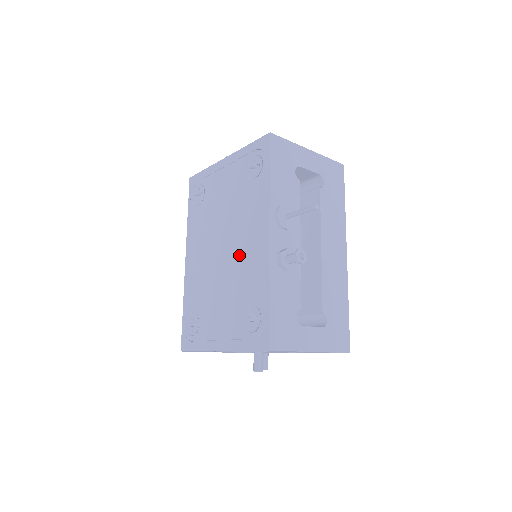
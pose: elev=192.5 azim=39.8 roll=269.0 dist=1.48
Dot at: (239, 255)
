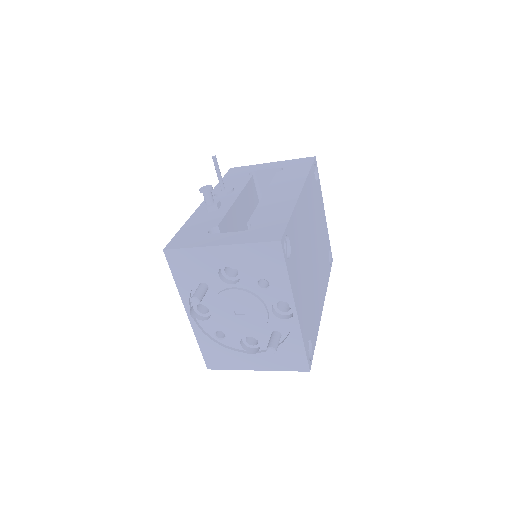
Dot at: occluded
